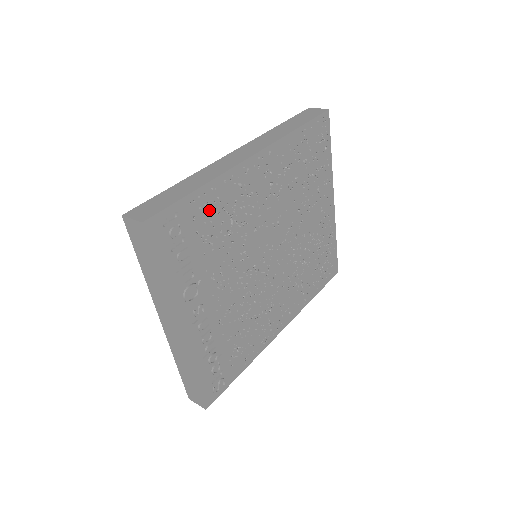
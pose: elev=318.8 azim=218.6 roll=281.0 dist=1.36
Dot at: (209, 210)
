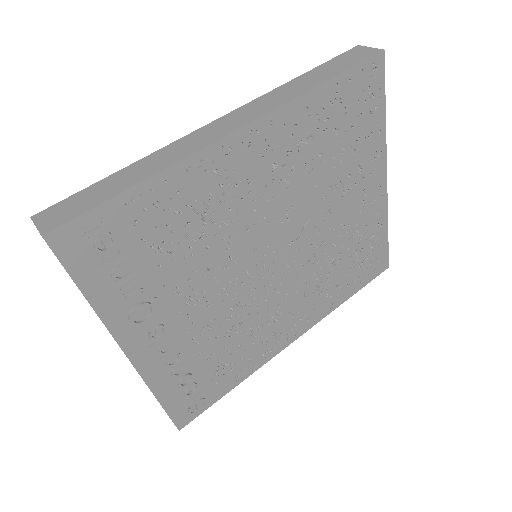
Dot at: (163, 210)
